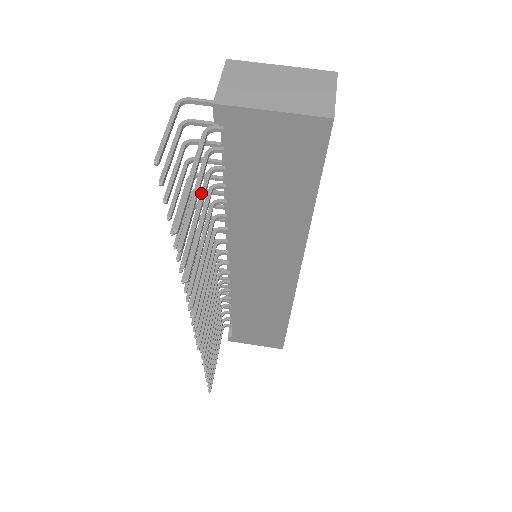
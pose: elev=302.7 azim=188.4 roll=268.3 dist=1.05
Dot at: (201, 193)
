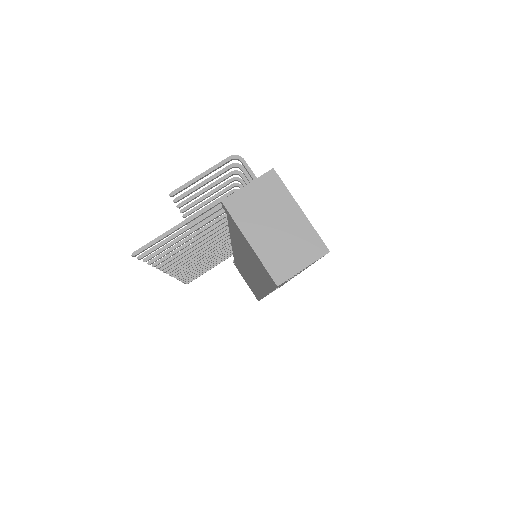
Dot at: (203, 222)
